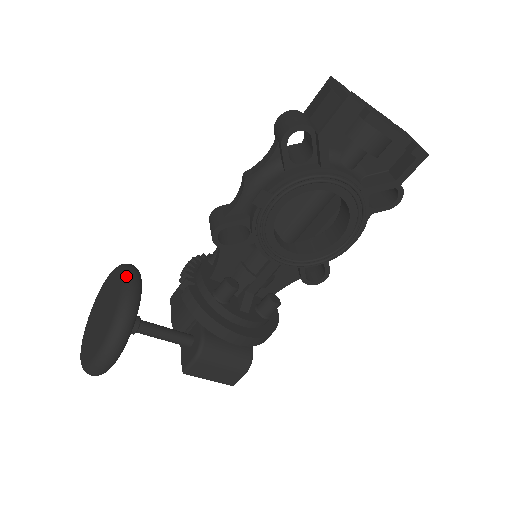
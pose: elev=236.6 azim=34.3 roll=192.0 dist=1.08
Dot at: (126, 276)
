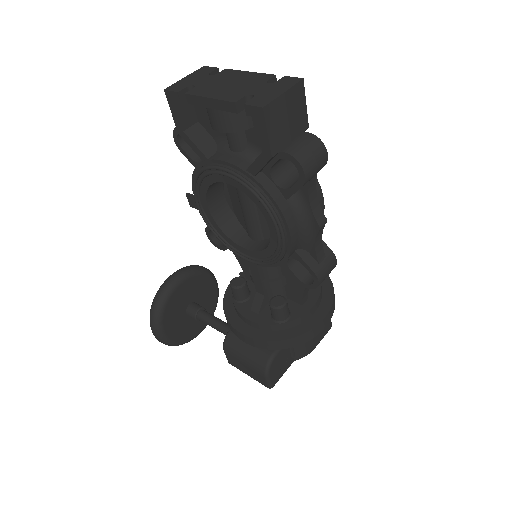
Dot at: (173, 273)
